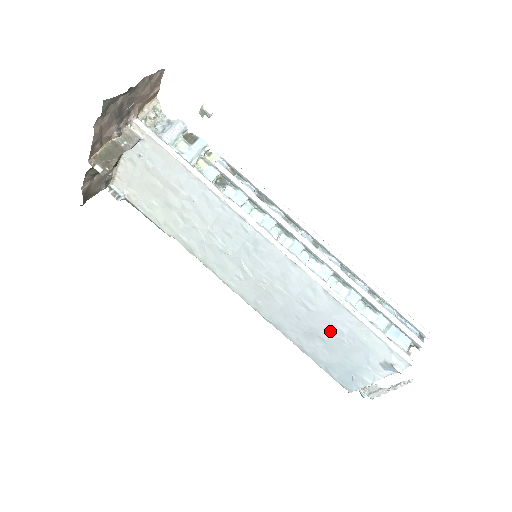
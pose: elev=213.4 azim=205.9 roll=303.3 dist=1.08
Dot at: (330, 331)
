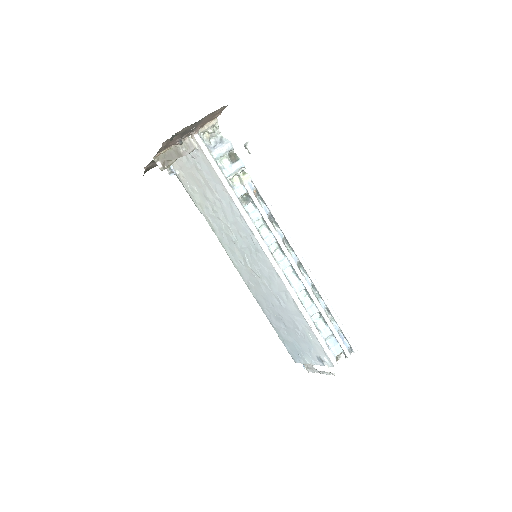
Dot at: (291, 323)
